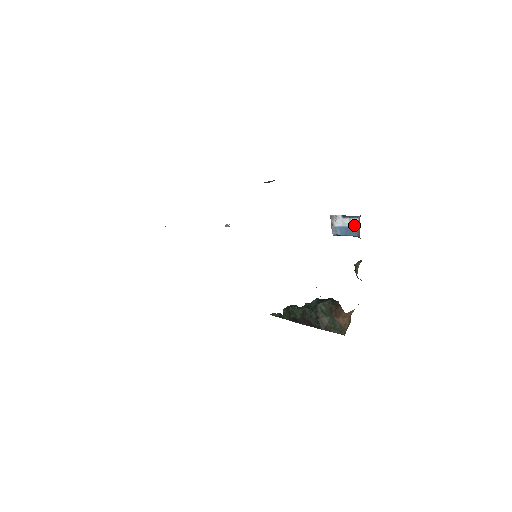
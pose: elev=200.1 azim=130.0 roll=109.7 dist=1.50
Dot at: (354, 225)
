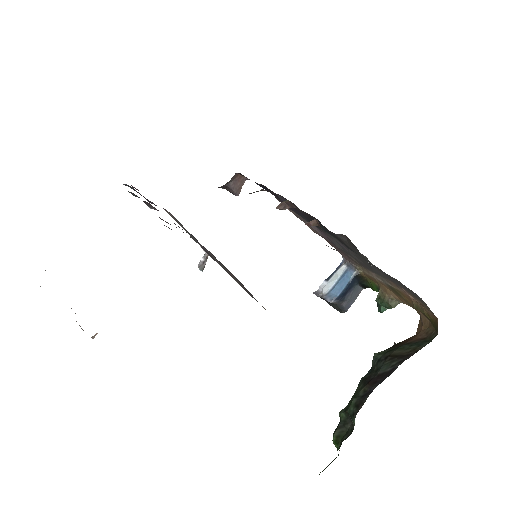
Dot at: (343, 271)
